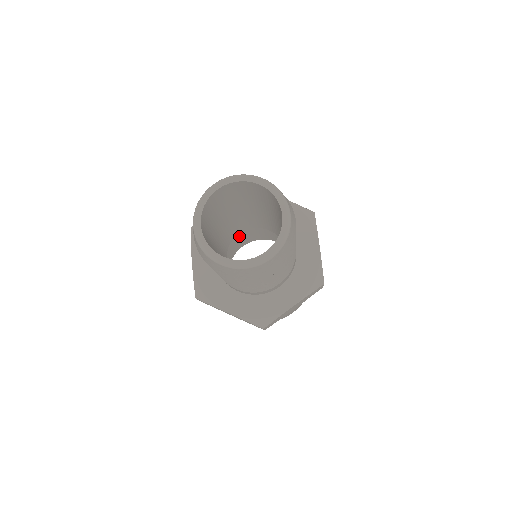
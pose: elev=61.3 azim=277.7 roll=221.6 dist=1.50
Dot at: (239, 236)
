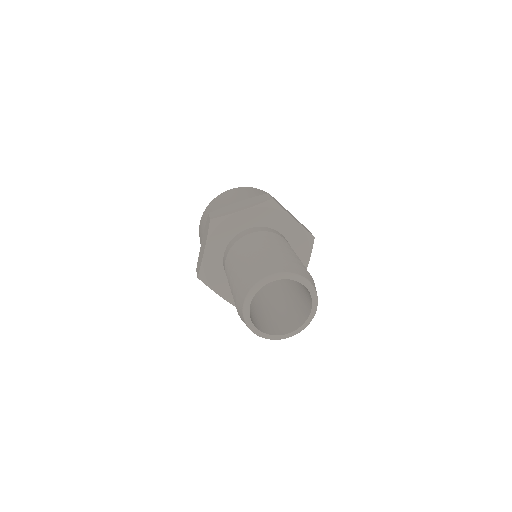
Dot at: occluded
